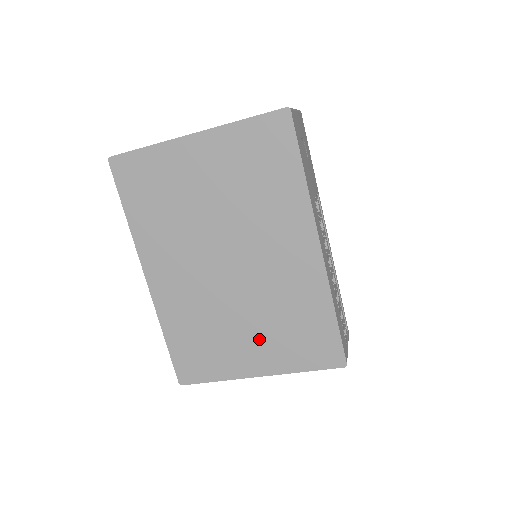
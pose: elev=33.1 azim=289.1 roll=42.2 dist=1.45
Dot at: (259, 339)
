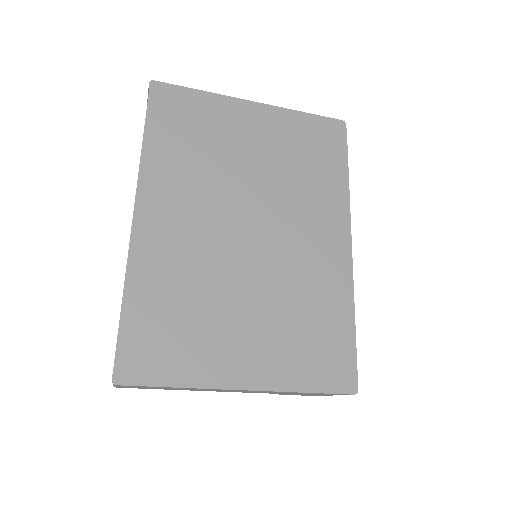
Dot at: (260, 333)
